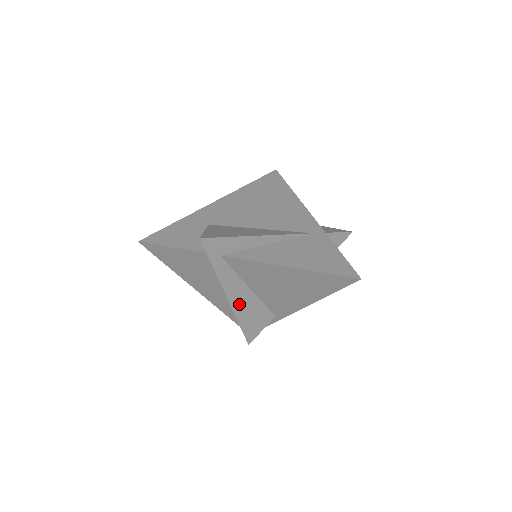
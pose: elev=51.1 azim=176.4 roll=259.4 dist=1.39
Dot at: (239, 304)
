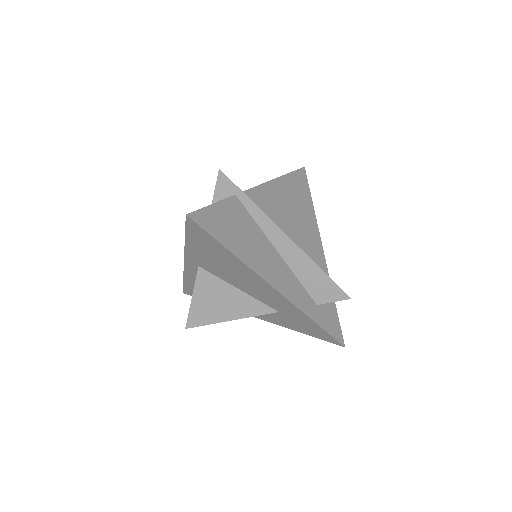
Dot at: occluded
